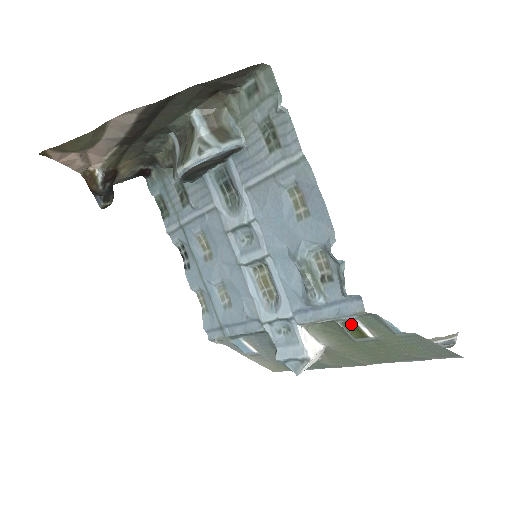
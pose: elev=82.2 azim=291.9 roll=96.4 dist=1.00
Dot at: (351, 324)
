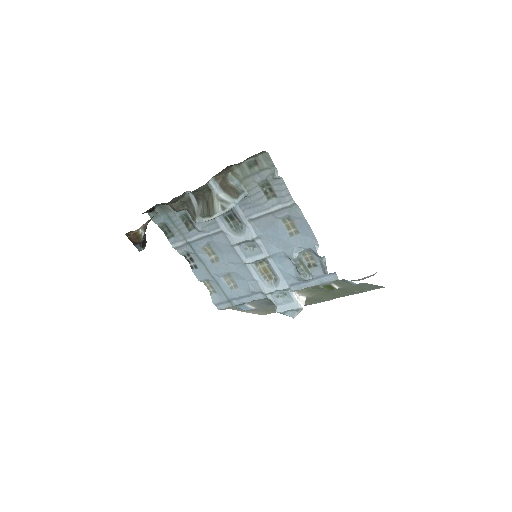
Dot at: (328, 285)
